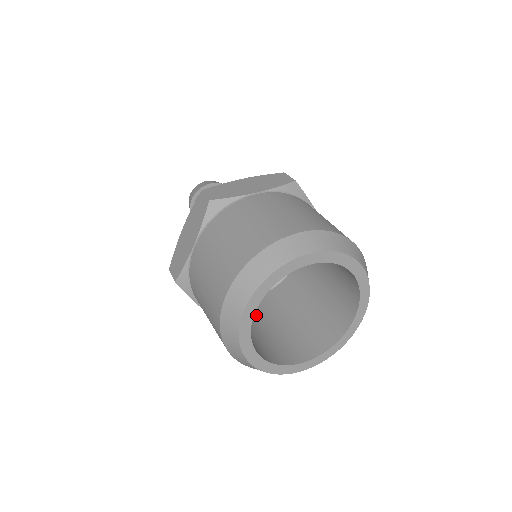
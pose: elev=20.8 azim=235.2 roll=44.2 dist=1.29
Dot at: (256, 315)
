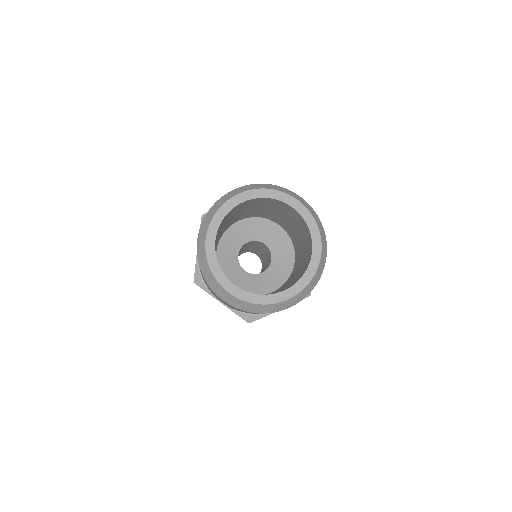
Dot at: occluded
